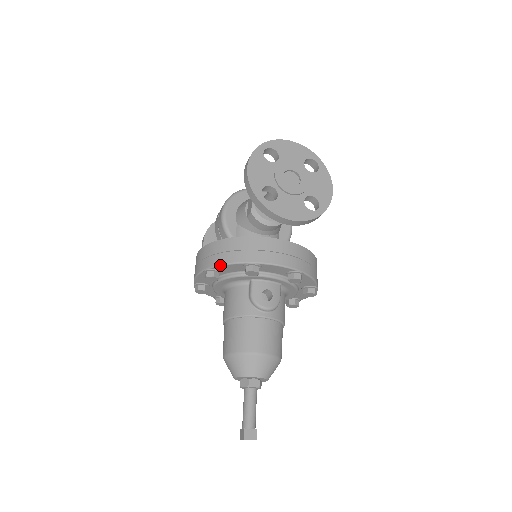
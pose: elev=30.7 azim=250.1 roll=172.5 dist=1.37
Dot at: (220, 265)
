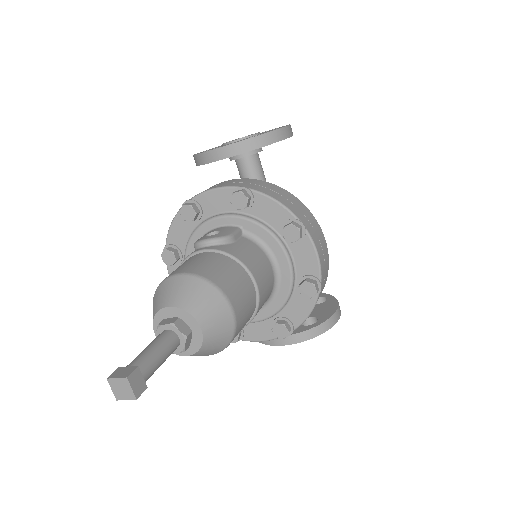
Dot at: (168, 232)
